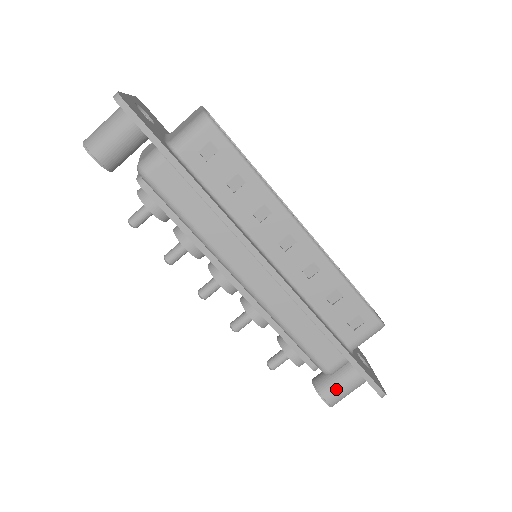
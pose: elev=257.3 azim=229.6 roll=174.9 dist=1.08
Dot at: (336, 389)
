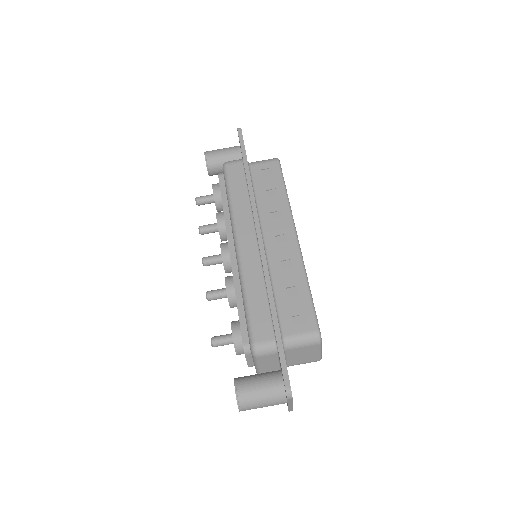
Dot at: (252, 384)
